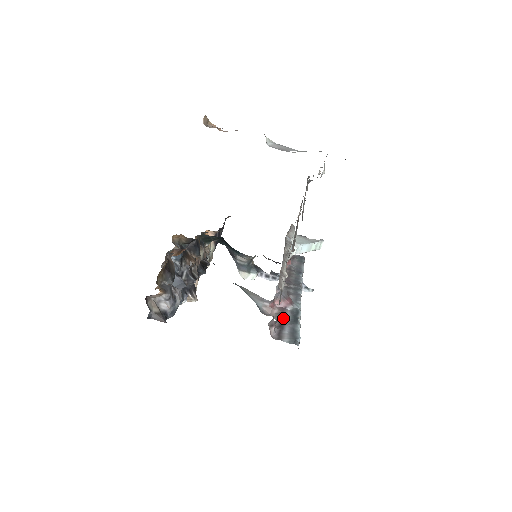
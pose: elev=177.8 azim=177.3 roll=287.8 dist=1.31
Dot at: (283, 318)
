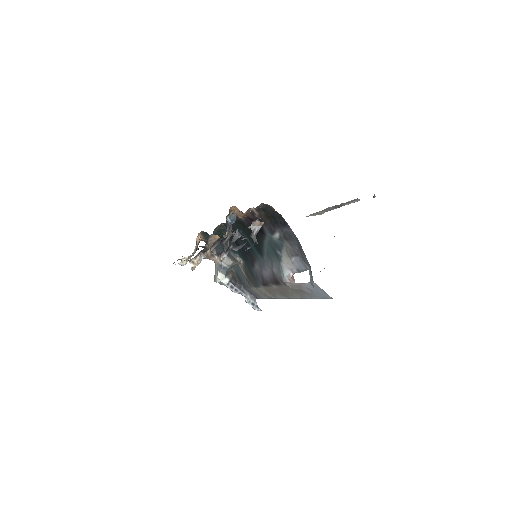
Dot at: occluded
